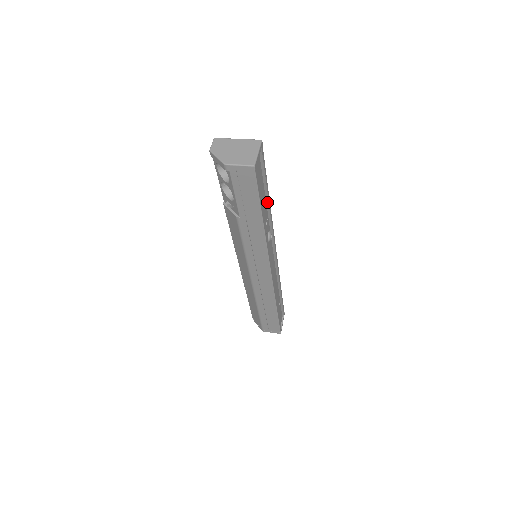
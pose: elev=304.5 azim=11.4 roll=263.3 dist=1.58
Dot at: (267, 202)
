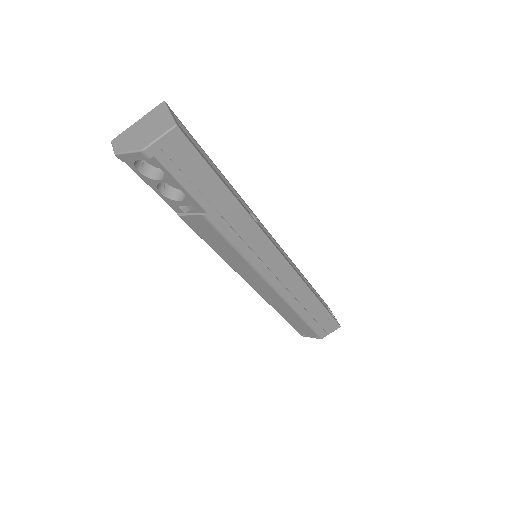
Dot at: (223, 179)
